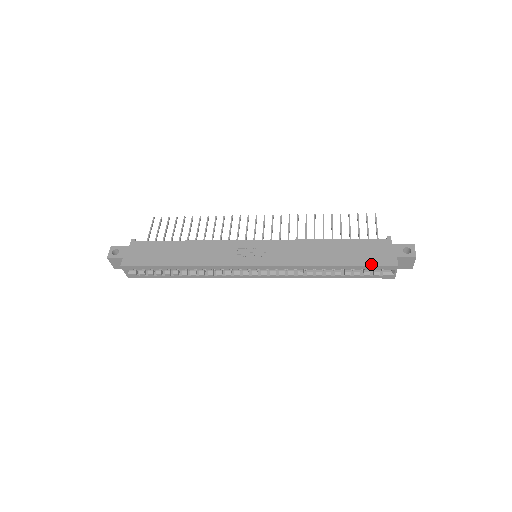
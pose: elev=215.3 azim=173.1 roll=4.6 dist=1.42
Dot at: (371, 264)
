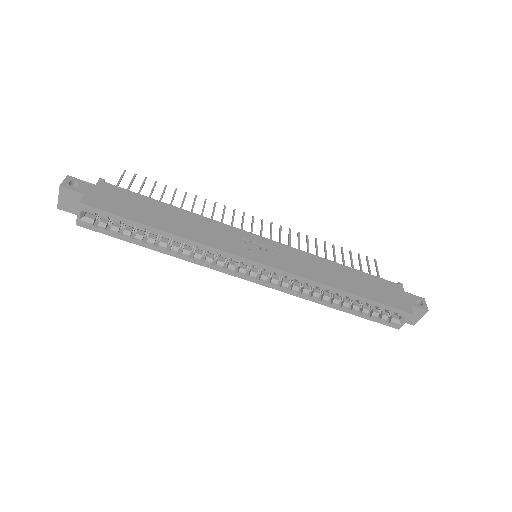
Dot at: (388, 304)
